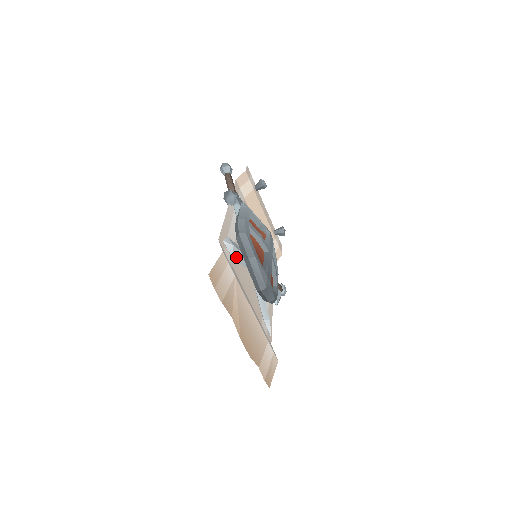
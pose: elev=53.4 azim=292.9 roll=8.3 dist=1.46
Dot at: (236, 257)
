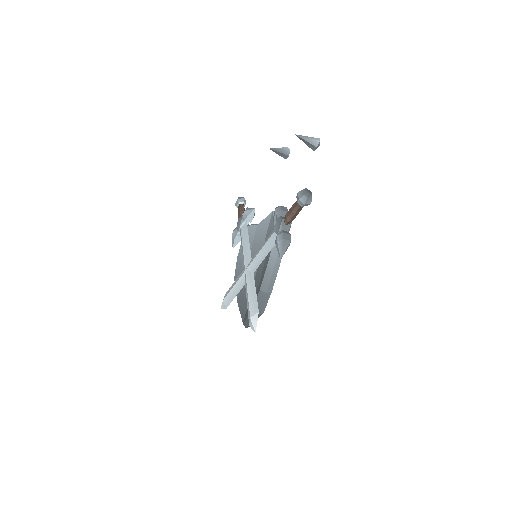
Dot at: occluded
